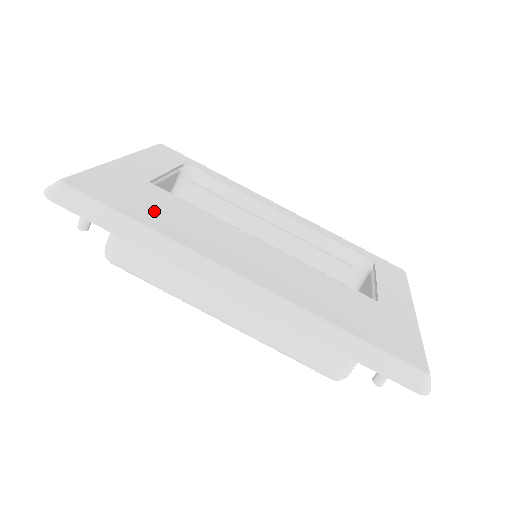
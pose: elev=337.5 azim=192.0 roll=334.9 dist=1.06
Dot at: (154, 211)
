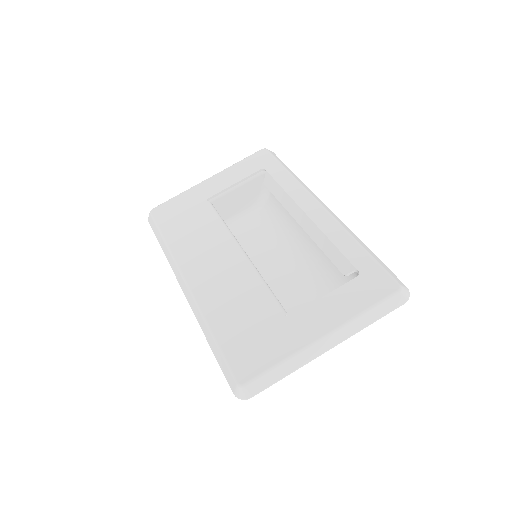
Dot at: (183, 228)
